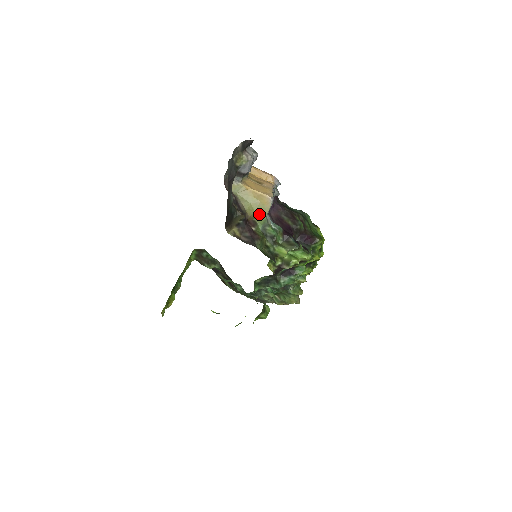
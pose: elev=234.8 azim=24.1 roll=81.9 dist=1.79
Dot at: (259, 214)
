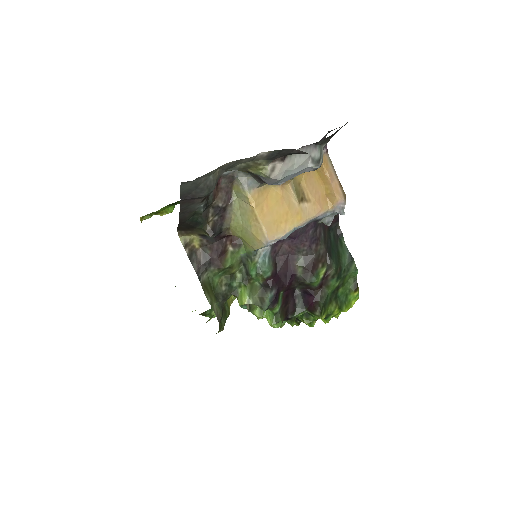
Dot at: (246, 241)
